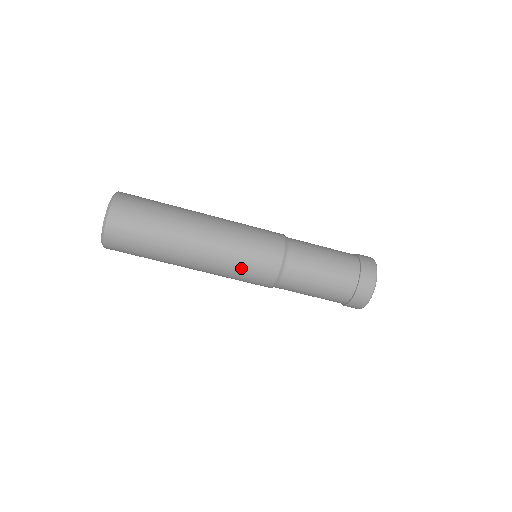
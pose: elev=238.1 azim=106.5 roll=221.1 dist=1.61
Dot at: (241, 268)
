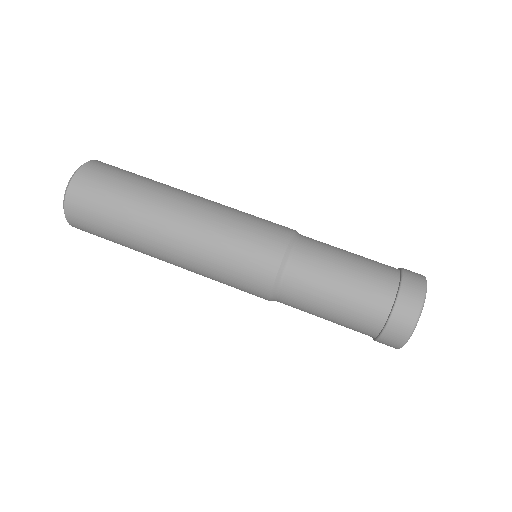
Dot at: (226, 265)
